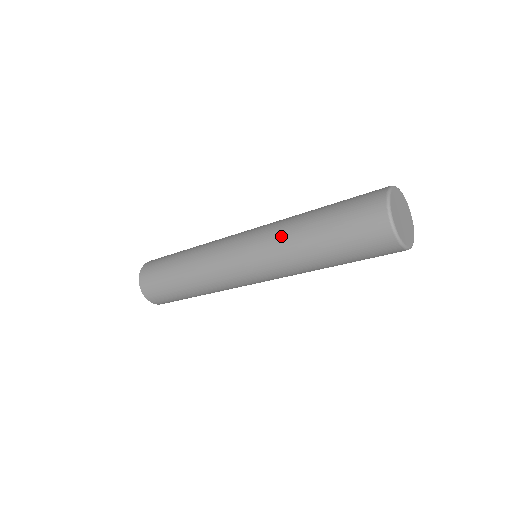
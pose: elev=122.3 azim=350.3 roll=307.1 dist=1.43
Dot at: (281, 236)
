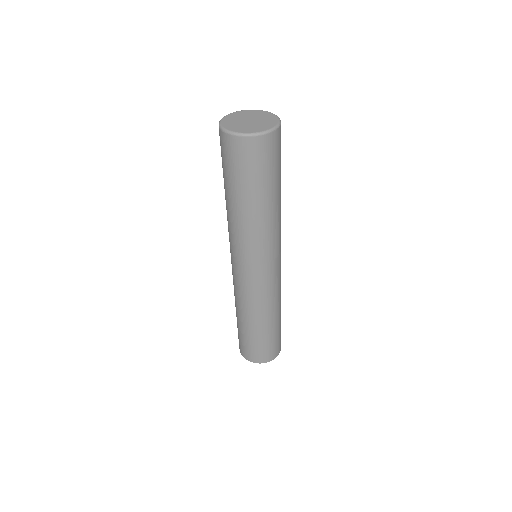
Dot at: (236, 230)
